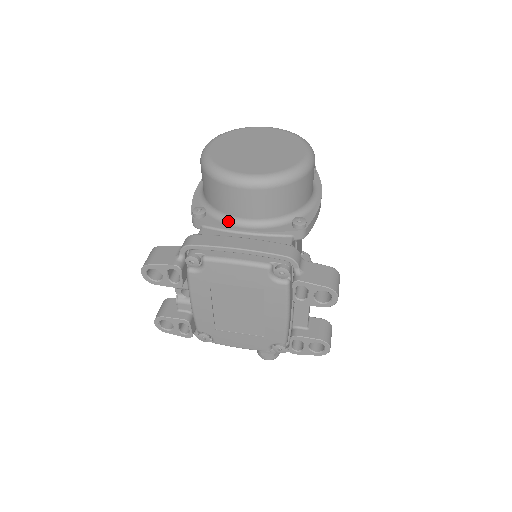
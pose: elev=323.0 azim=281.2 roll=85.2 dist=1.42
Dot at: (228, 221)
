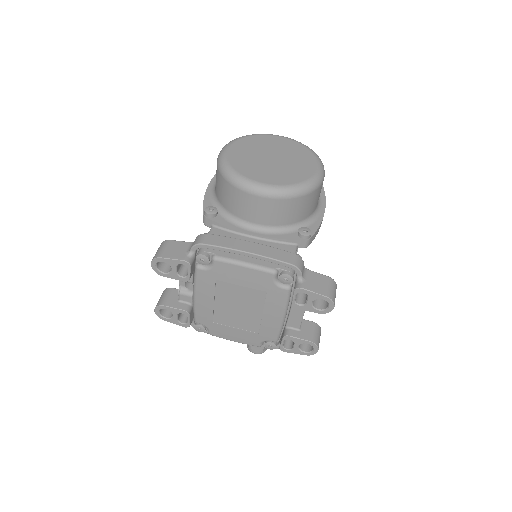
Dot at: (238, 224)
